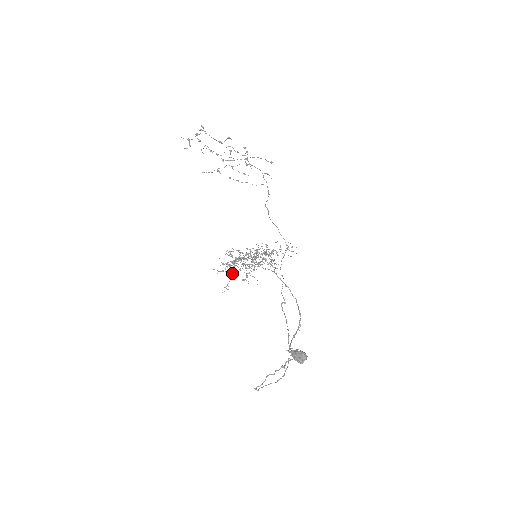
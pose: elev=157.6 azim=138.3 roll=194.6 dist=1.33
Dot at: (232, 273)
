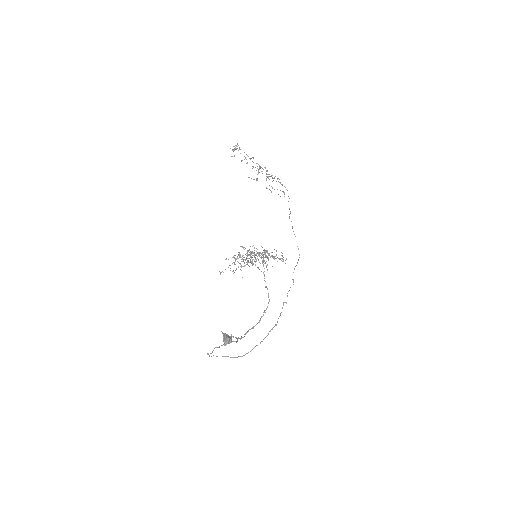
Dot at: (232, 263)
